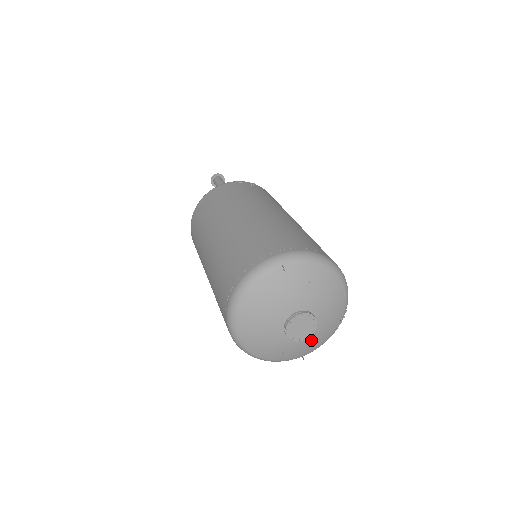
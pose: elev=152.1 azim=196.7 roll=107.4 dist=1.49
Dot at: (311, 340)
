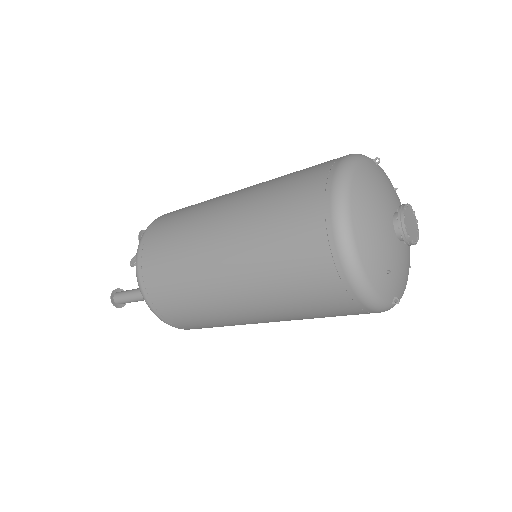
Dot at: (404, 270)
